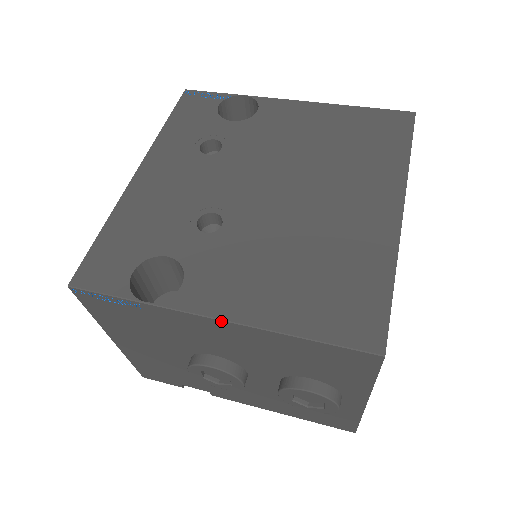
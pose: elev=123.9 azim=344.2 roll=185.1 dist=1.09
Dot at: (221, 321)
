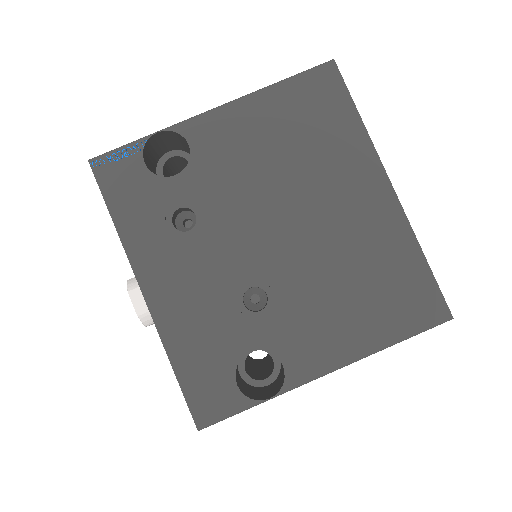
Dot at: (333, 371)
